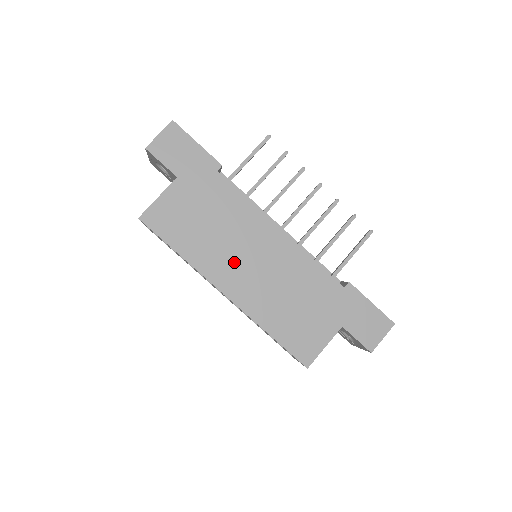
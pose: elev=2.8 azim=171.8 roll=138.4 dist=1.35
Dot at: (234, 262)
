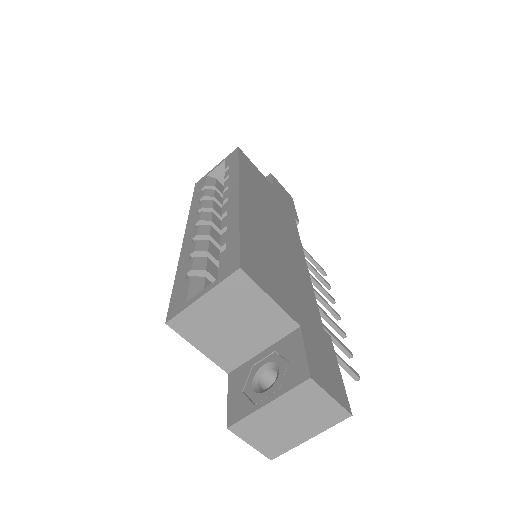
Dot at: (263, 210)
